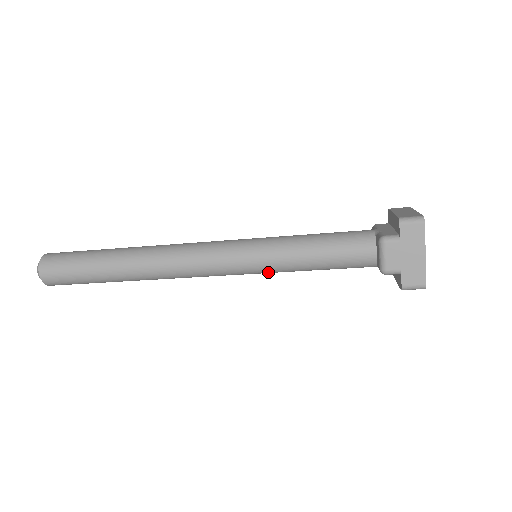
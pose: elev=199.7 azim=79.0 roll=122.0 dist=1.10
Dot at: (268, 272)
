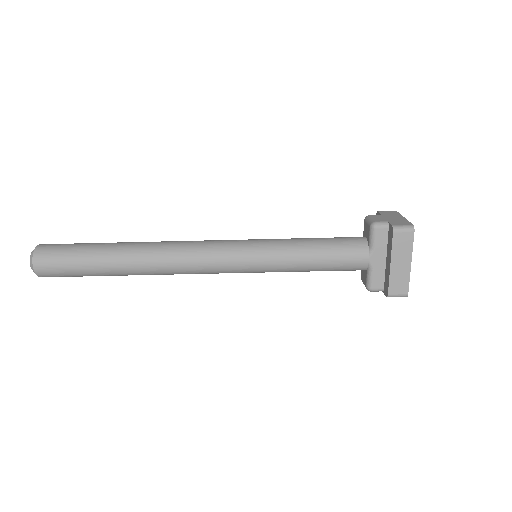
Dot at: (267, 253)
